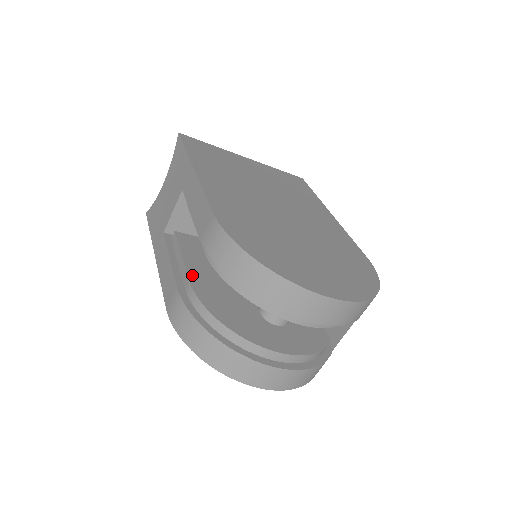
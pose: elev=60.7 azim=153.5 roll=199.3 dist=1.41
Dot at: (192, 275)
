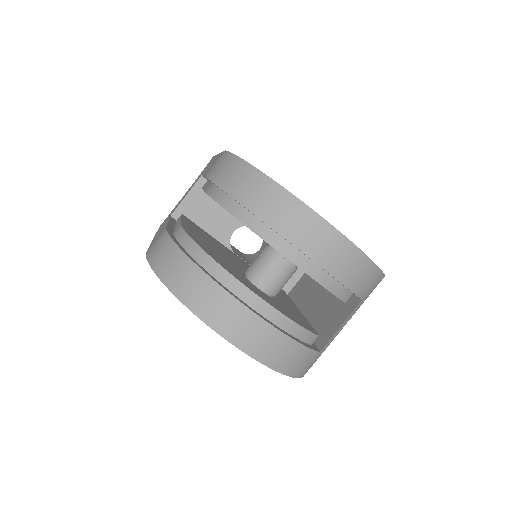
Dot at: (185, 225)
